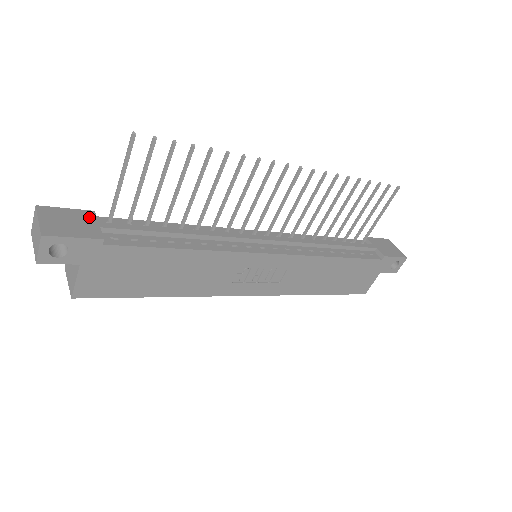
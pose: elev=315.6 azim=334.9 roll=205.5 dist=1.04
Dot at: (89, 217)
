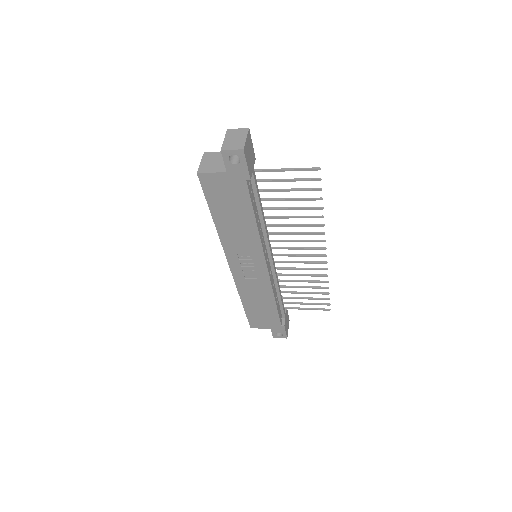
Dot at: (254, 160)
